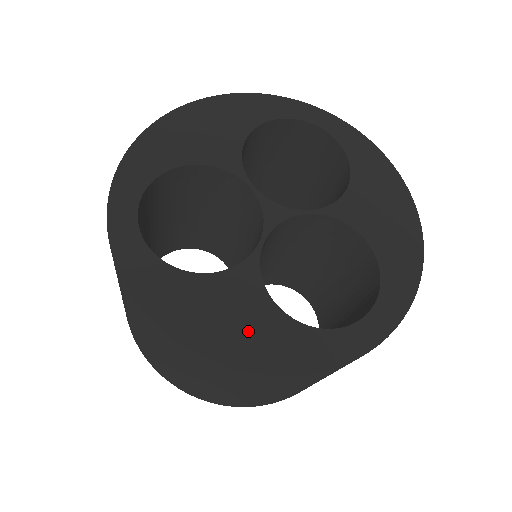
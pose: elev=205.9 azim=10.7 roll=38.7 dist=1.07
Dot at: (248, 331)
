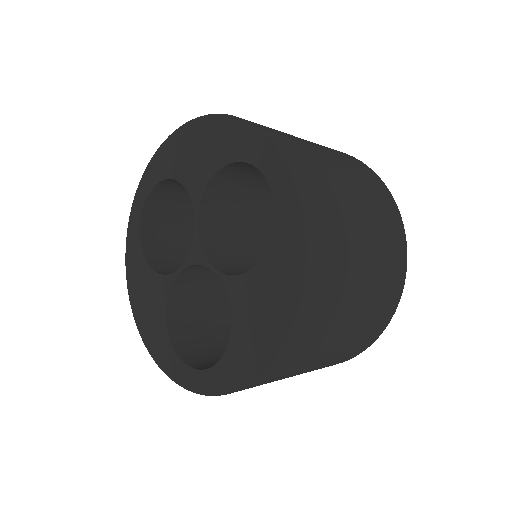
Dot at: (150, 317)
